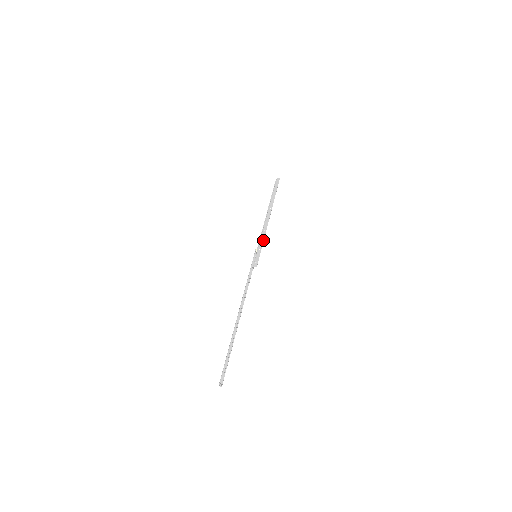
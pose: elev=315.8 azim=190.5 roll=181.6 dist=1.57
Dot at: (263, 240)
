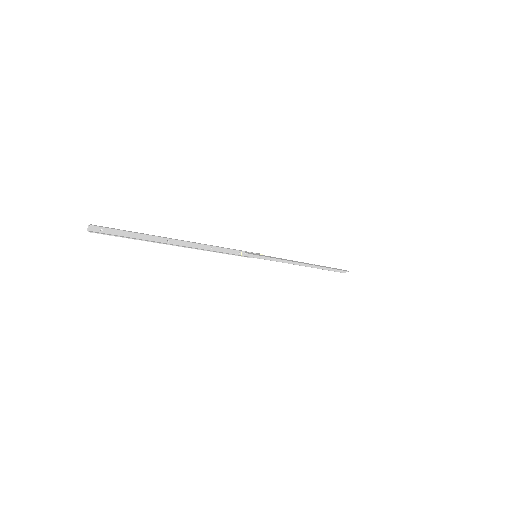
Dot at: (277, 258)
